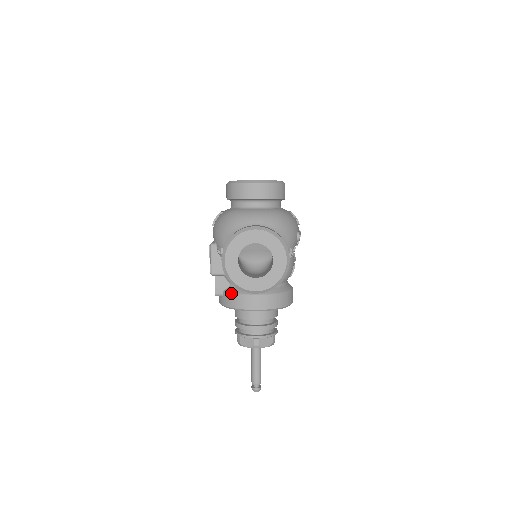
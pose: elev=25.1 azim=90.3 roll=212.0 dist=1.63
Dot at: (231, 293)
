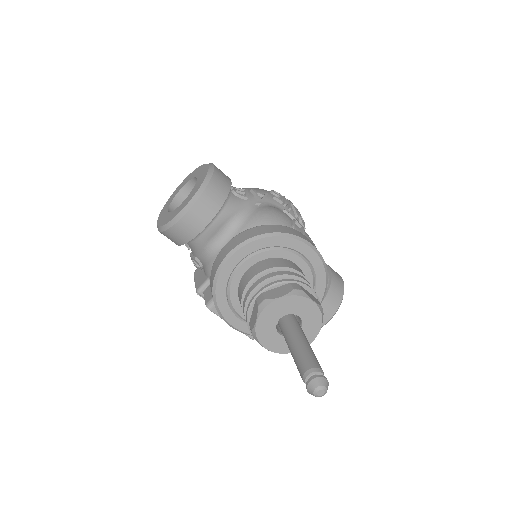
Dot at: (210, 278)
